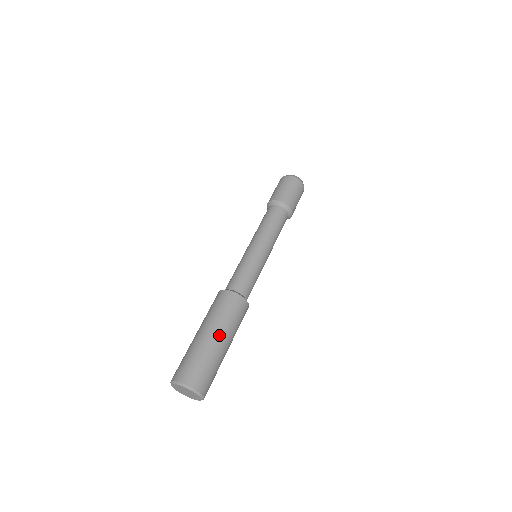
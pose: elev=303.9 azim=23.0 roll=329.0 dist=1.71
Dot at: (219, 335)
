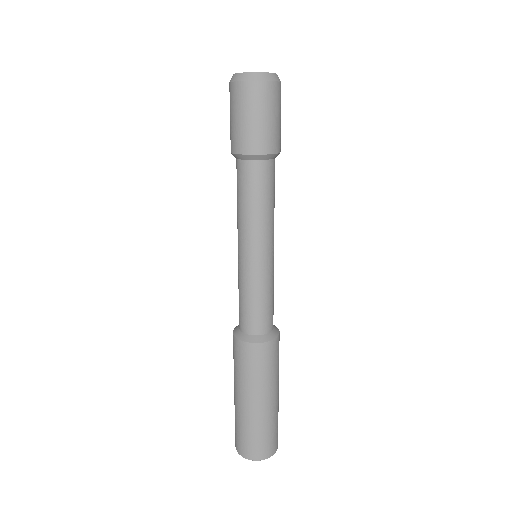
Dot at: (264, 400)
